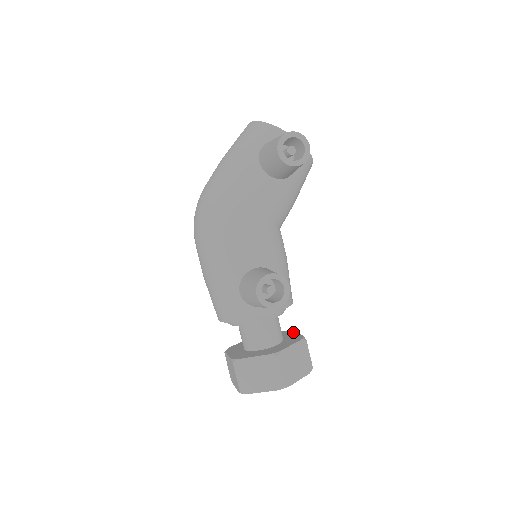
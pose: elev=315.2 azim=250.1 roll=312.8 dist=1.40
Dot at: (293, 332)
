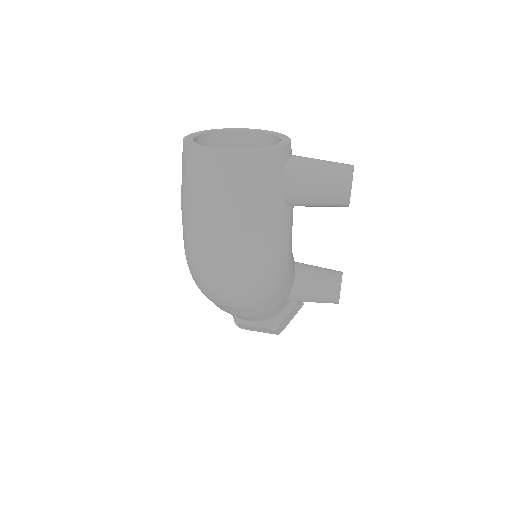
Dot at: occluded
